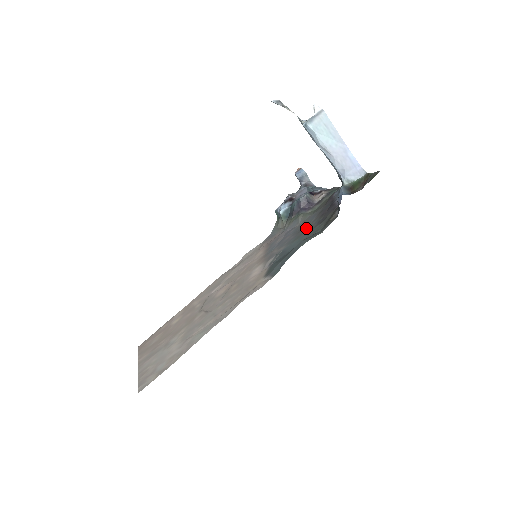
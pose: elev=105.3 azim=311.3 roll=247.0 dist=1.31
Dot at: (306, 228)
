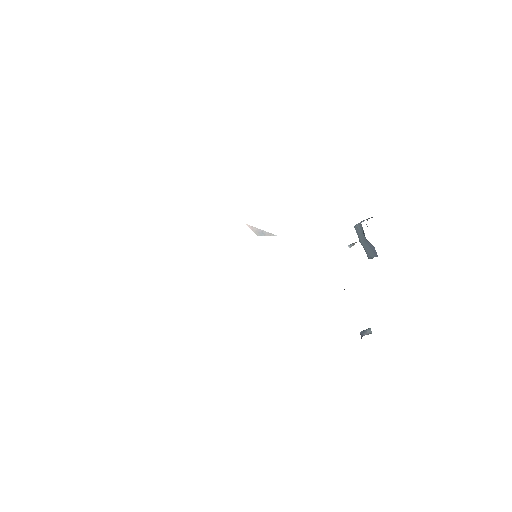
Dot at: occluded
